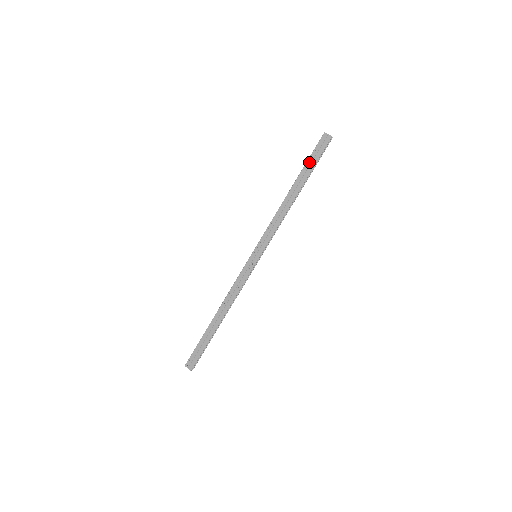
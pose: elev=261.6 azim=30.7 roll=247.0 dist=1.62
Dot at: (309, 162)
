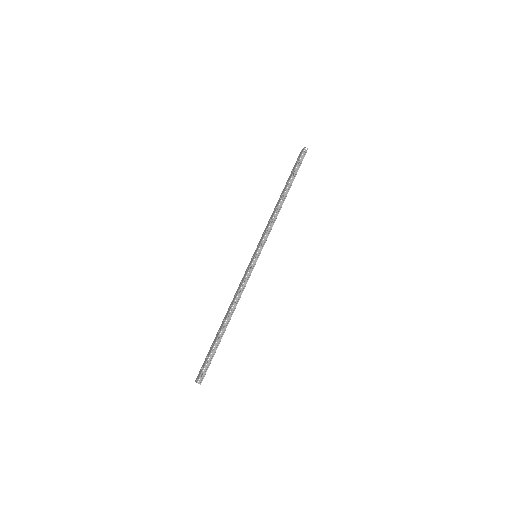
Dot at: (292, 172)
